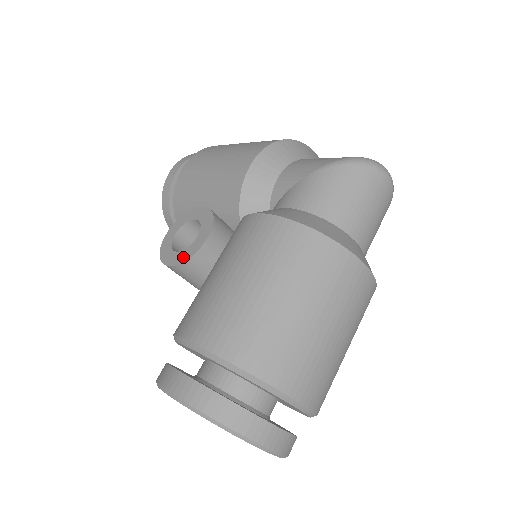
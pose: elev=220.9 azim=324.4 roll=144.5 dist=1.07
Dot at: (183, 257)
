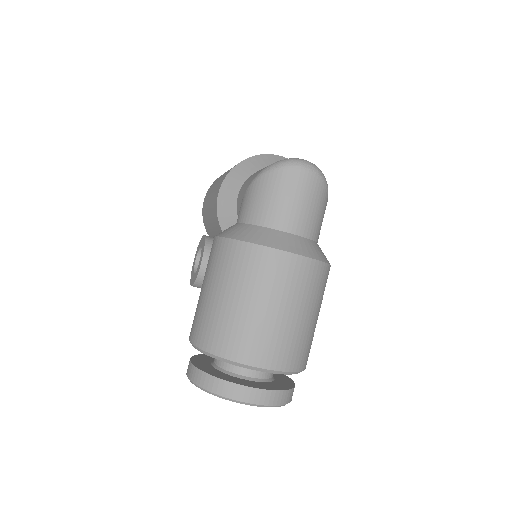
Dot at: (195, 278)
